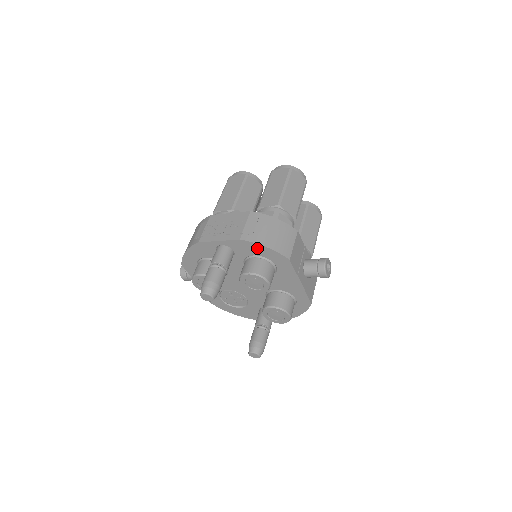
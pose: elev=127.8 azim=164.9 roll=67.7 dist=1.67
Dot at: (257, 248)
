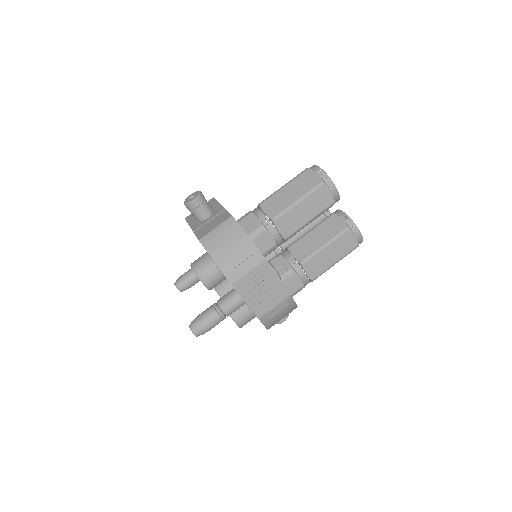
Dot at: occluded
